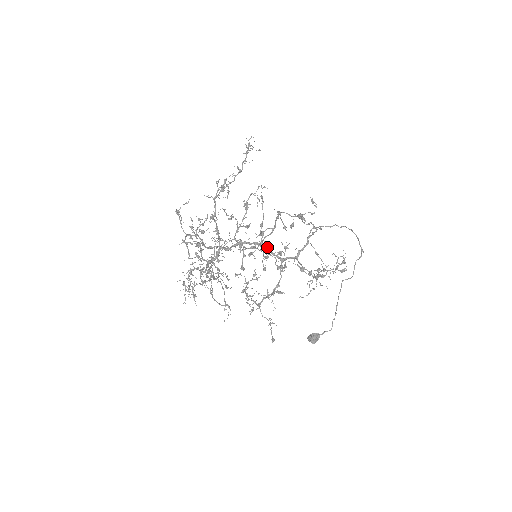
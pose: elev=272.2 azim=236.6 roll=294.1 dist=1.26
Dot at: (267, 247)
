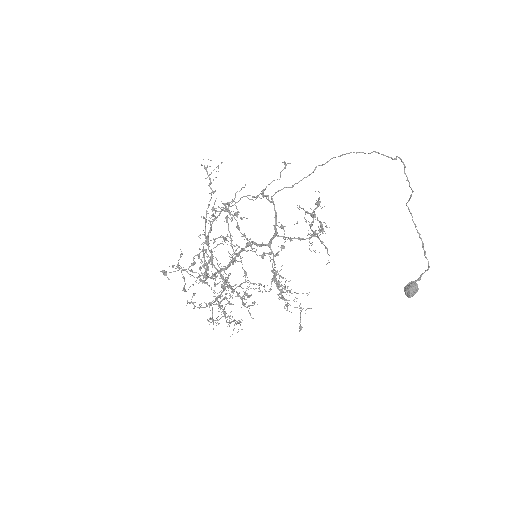
Dot at: (253, 243)
